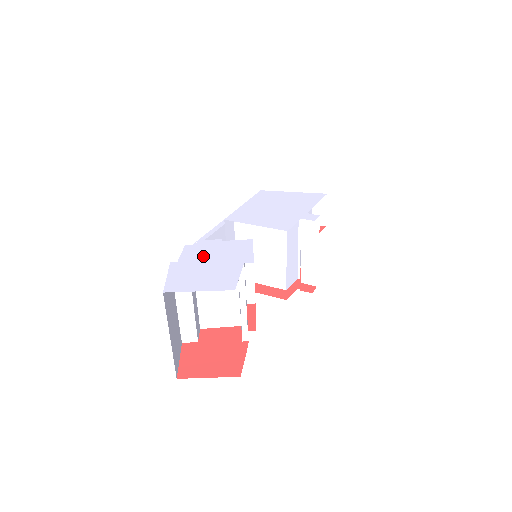
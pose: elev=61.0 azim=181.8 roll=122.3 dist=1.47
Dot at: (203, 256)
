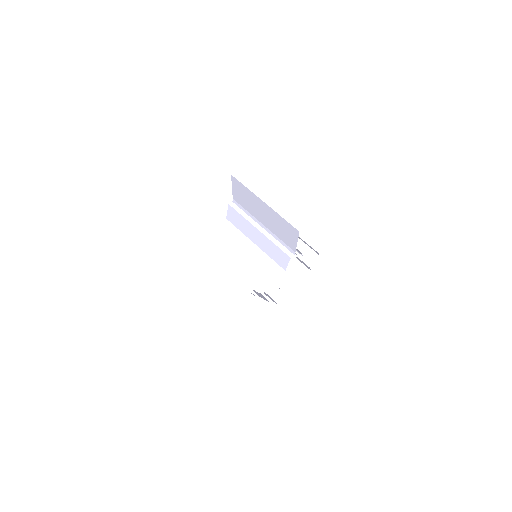
Dot at: occluded
